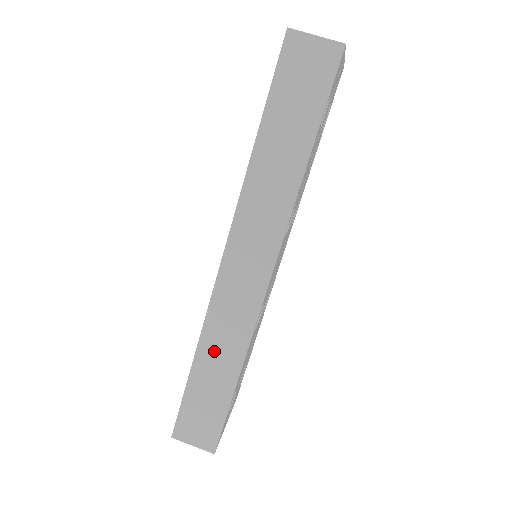
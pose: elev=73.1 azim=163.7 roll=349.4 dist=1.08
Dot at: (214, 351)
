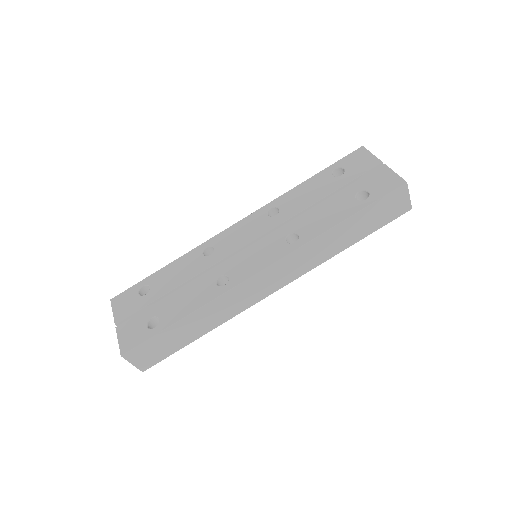
Dot at: (206, 315)
